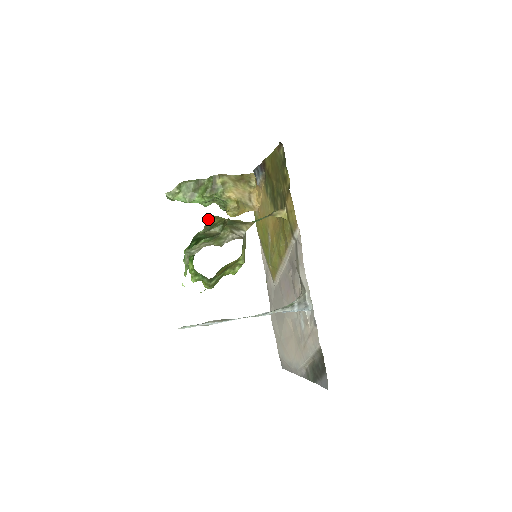
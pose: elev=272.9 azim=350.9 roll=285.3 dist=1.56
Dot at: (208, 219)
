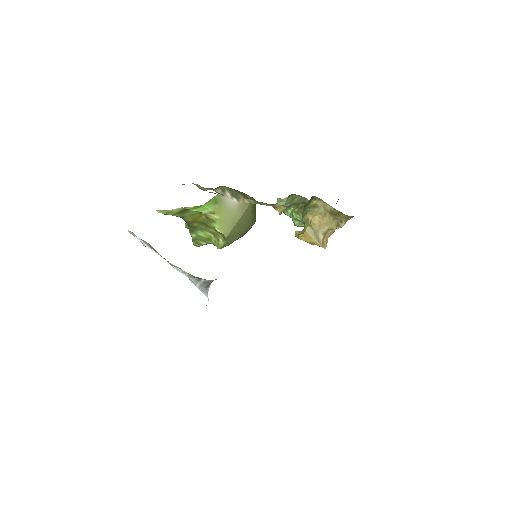
Dot at: occluded
